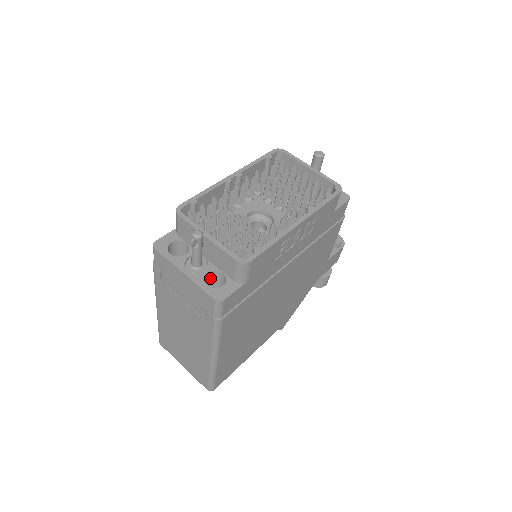
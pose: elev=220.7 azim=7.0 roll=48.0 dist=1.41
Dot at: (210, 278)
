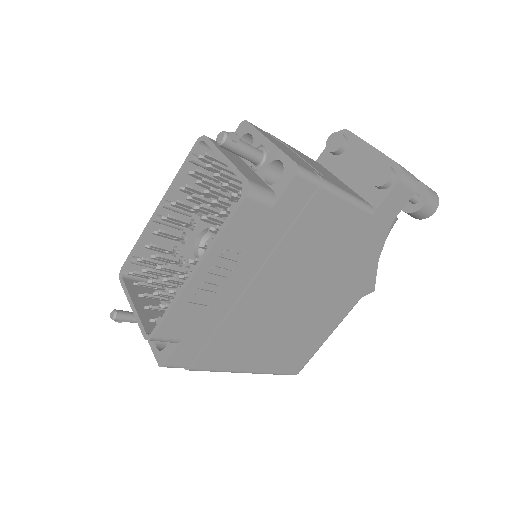
Dot at: occluded
